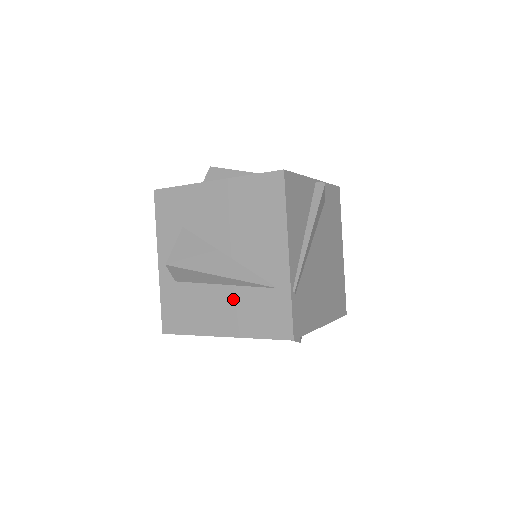
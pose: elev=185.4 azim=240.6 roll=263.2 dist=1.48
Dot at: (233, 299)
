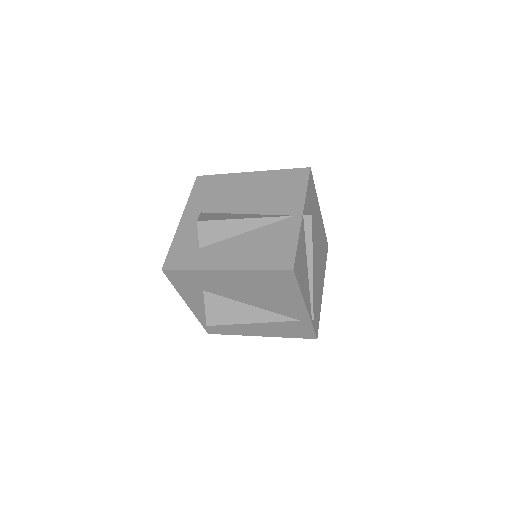
Dot at: (264, 323)
